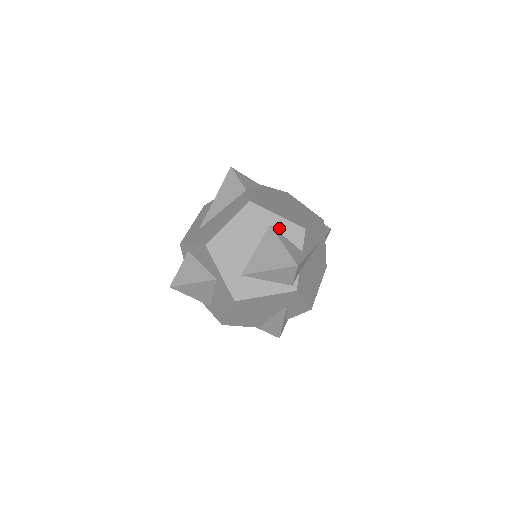
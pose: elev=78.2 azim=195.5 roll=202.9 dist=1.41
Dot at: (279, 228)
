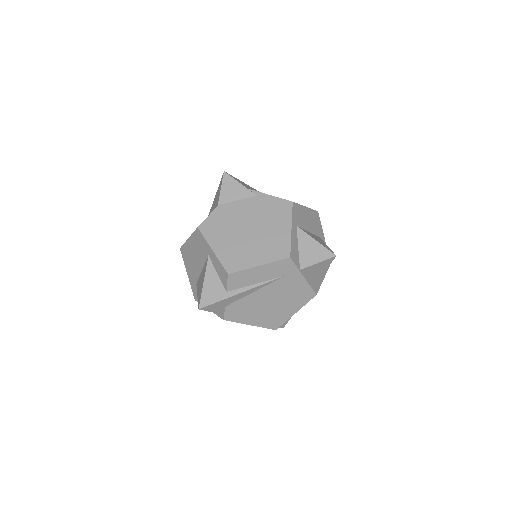
Dot at: (213, 262)
